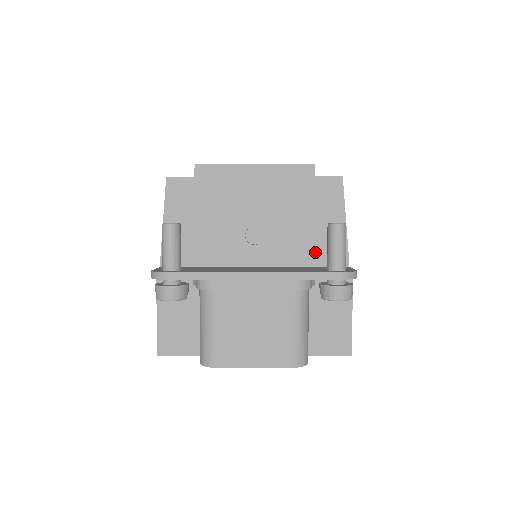
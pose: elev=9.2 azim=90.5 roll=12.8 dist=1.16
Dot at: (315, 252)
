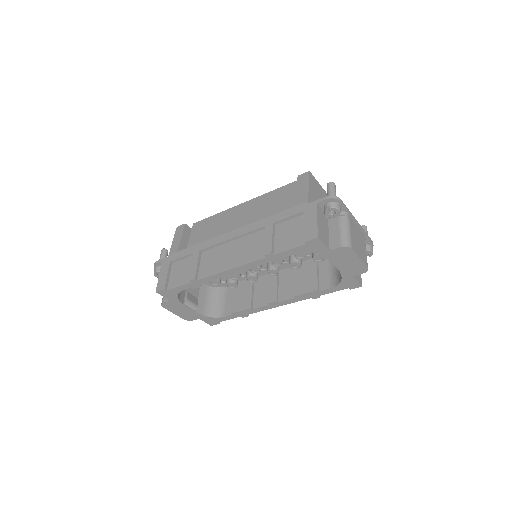
Dot at: occluded
